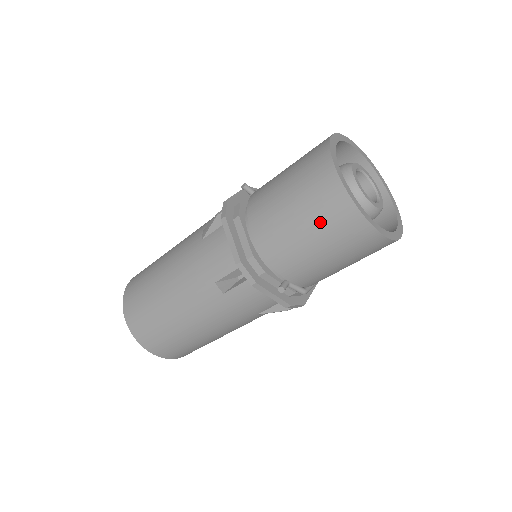
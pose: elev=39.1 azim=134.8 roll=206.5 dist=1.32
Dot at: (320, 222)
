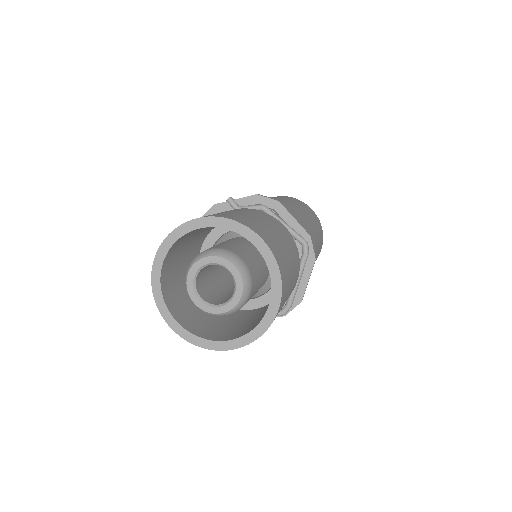
Dot at: occluded
